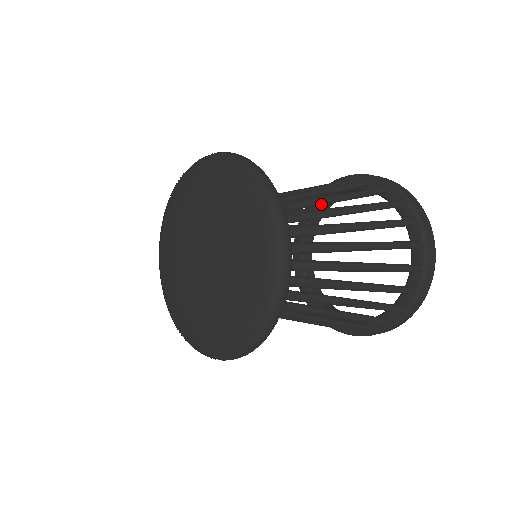
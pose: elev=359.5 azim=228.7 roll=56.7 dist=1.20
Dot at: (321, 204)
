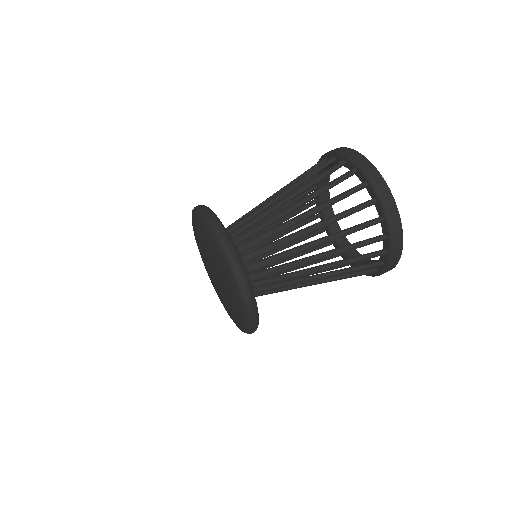
Dot at: occluded
